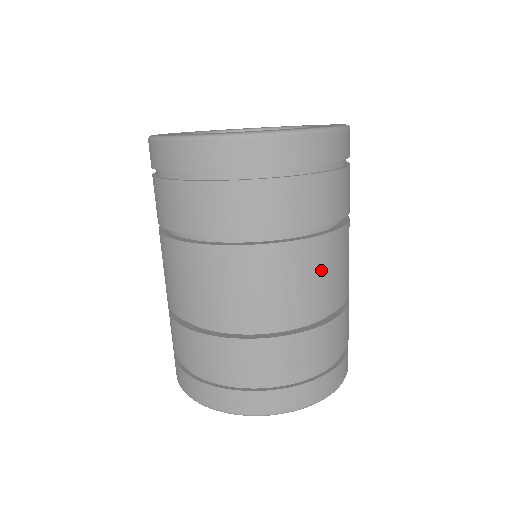
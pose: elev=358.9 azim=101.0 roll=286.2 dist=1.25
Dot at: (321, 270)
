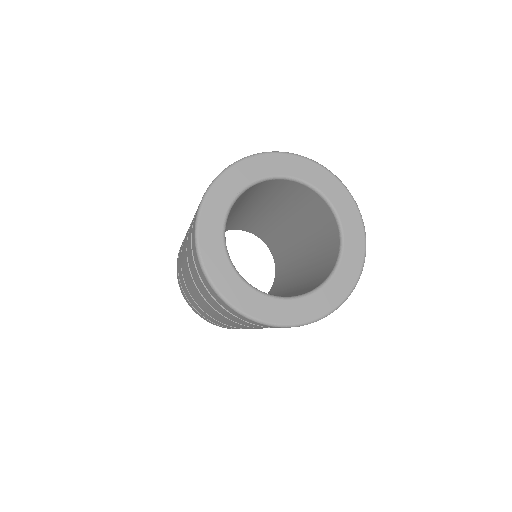
Dot at: occluded
